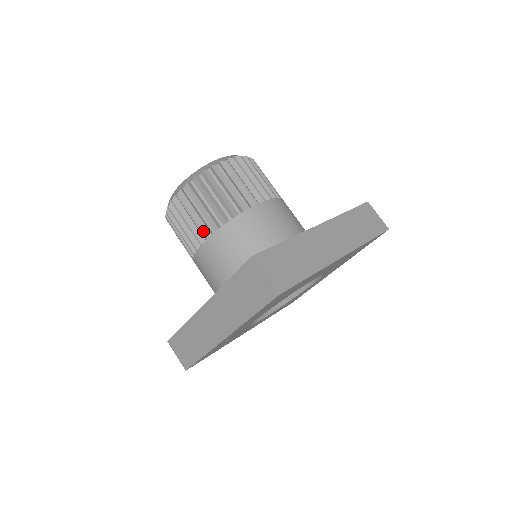
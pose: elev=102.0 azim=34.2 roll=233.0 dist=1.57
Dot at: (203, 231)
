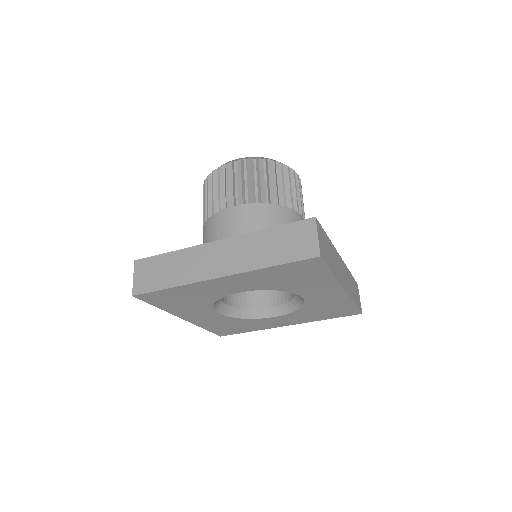
Dot at: (248, 196)
